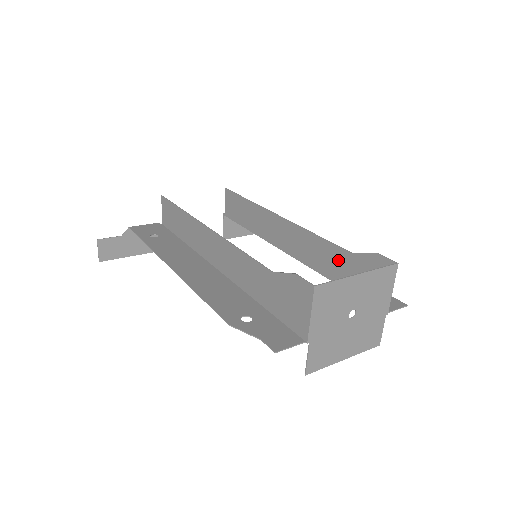
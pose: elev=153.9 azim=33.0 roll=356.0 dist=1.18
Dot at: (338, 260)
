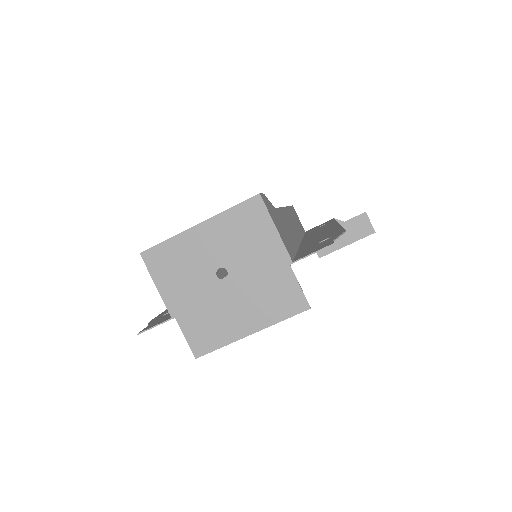
Dot at: occluded
